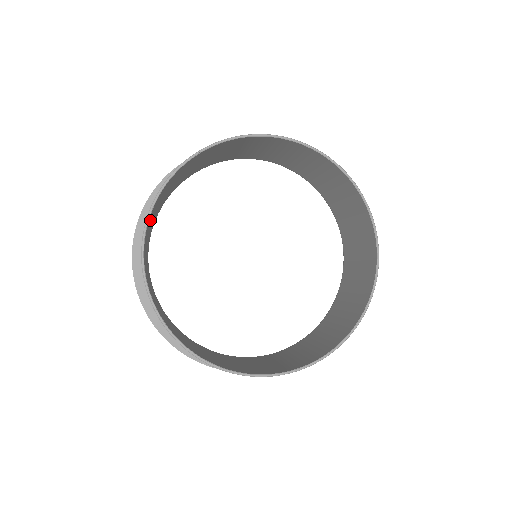
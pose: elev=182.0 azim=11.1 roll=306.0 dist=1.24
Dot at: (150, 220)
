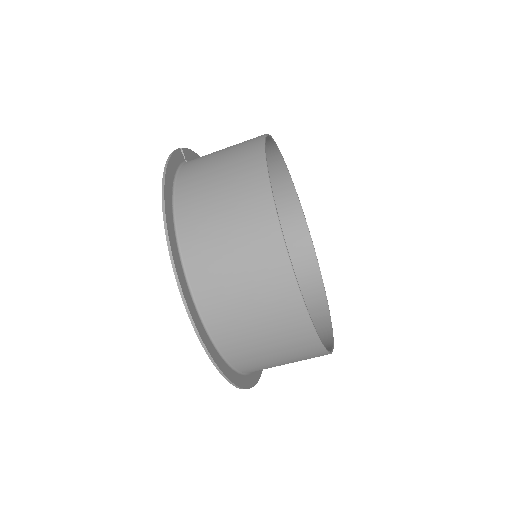
Dot at: (246, 175)
